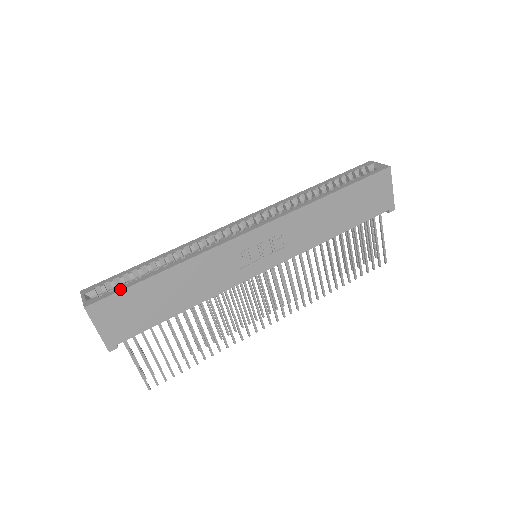
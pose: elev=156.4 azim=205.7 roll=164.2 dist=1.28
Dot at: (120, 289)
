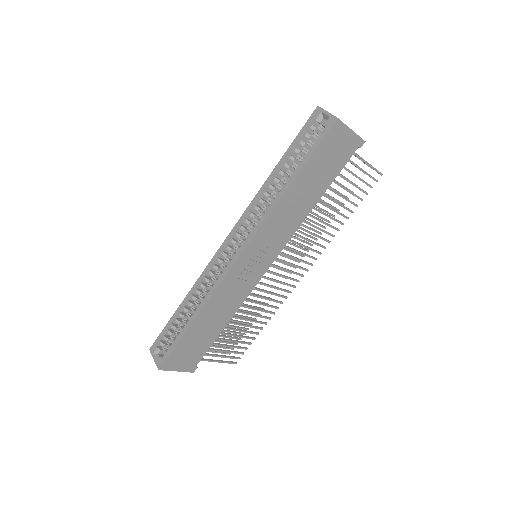
Dot at: (172, 348)
